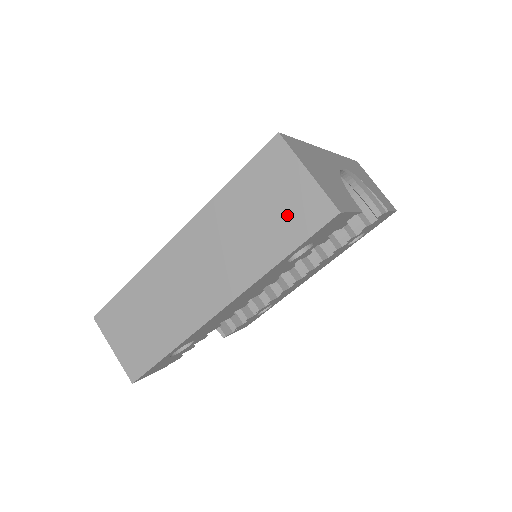
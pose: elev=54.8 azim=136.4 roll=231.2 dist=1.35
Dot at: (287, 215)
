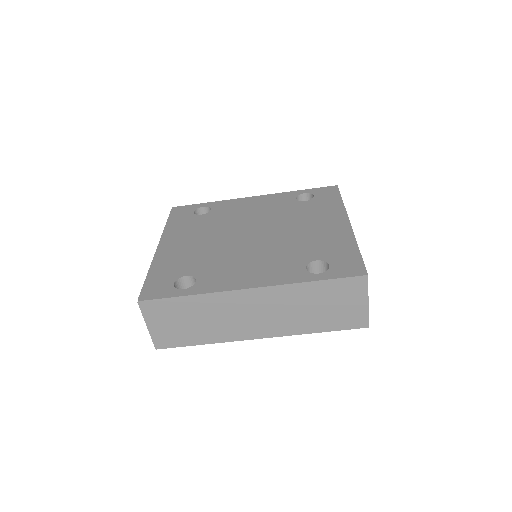
Dot at: (340, 315)
